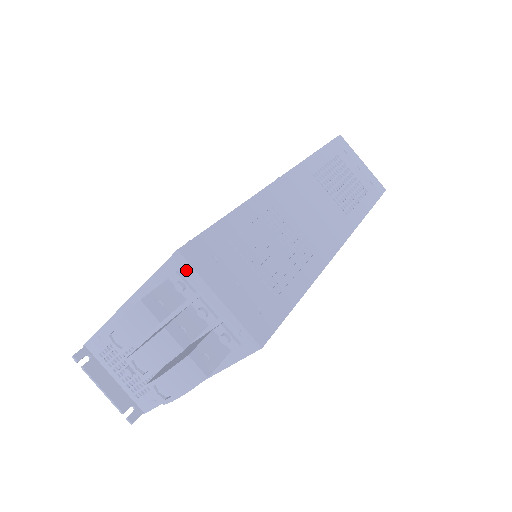
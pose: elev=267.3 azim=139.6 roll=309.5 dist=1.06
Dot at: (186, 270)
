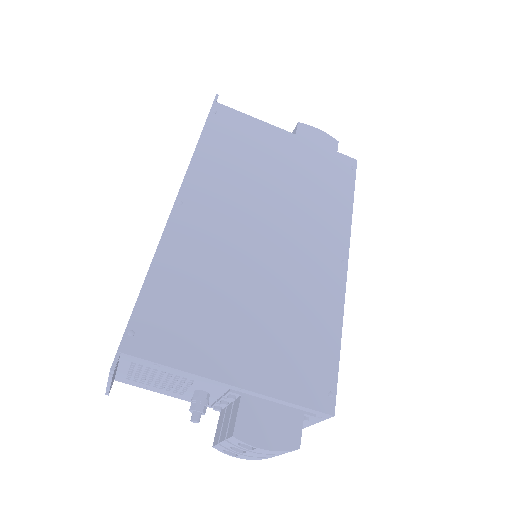
Dot at: (321, 418)
